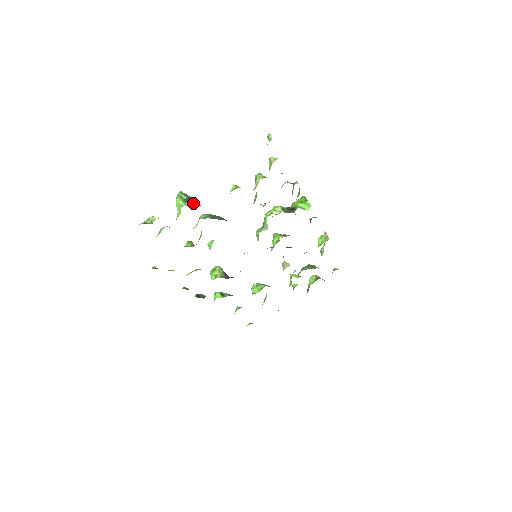
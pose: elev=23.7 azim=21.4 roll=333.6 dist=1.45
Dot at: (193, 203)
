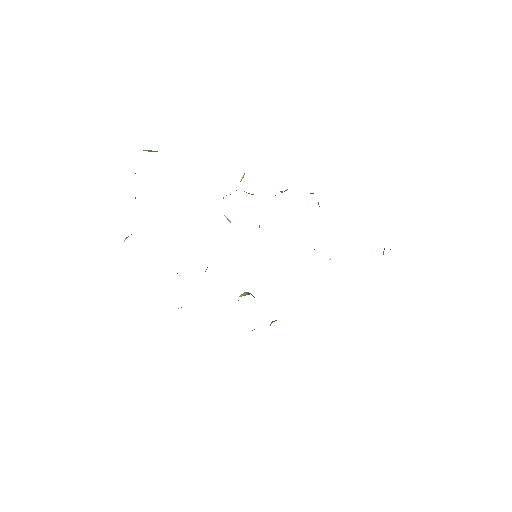
Dot at: occluded
